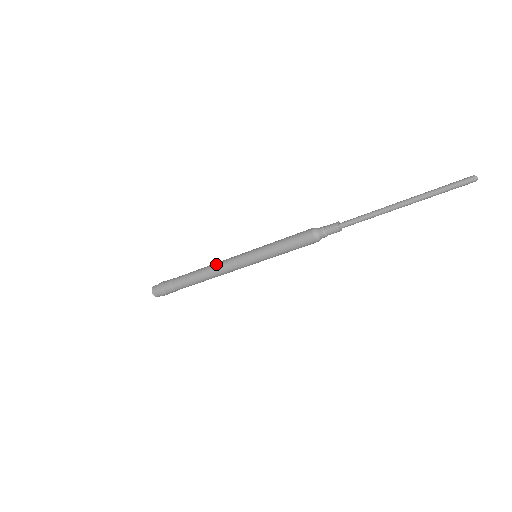
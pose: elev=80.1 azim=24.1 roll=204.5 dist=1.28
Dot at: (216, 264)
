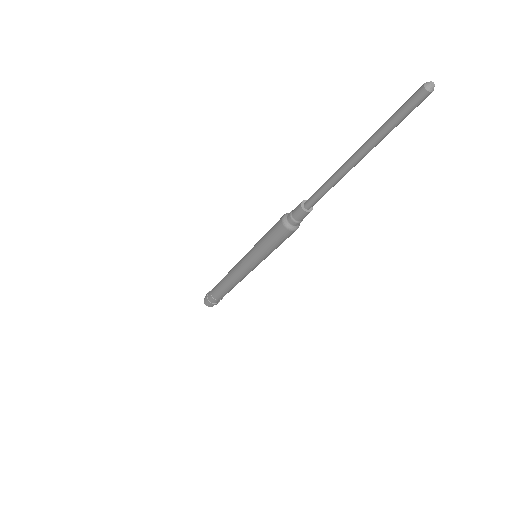
Dot at: (232, 268)
